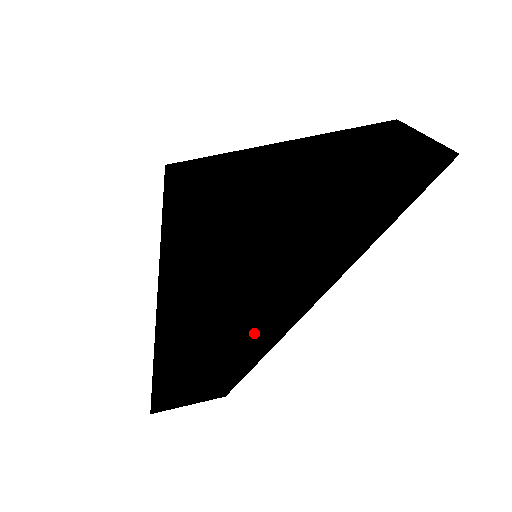
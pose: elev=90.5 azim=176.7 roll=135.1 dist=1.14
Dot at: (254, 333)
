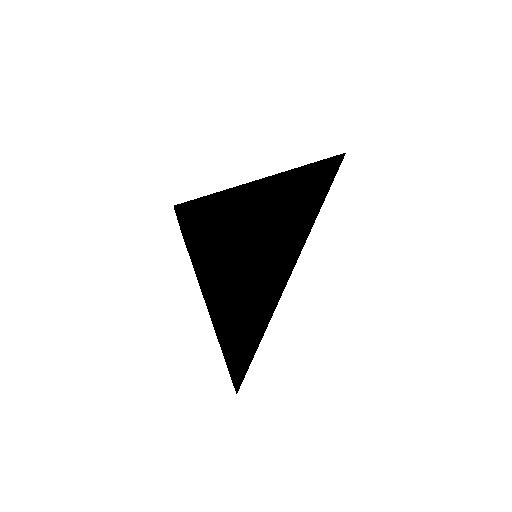
Dot at: occluded
